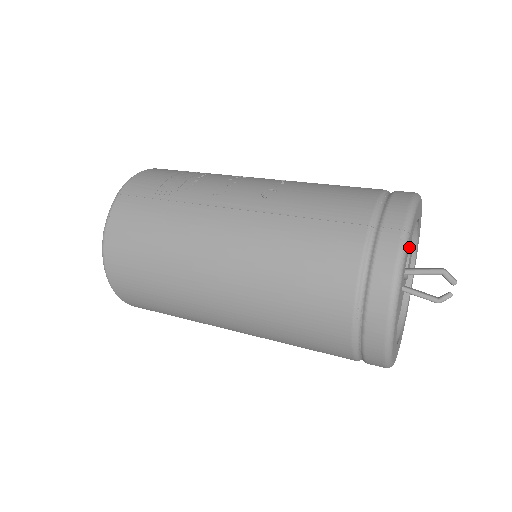
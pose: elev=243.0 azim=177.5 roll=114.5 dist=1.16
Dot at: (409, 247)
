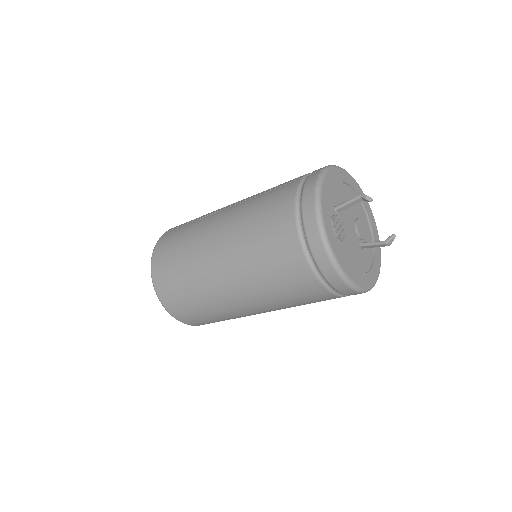
Dot at: occluded
